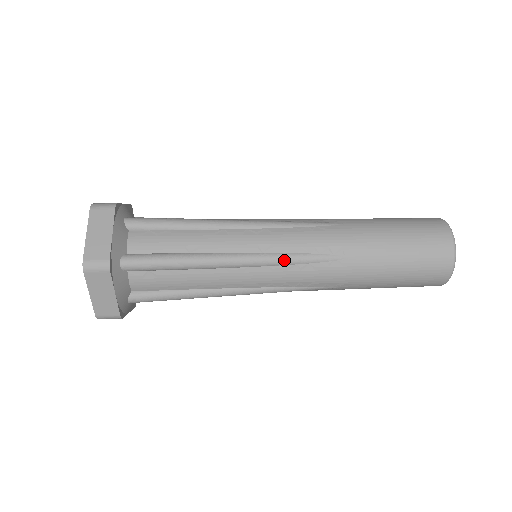
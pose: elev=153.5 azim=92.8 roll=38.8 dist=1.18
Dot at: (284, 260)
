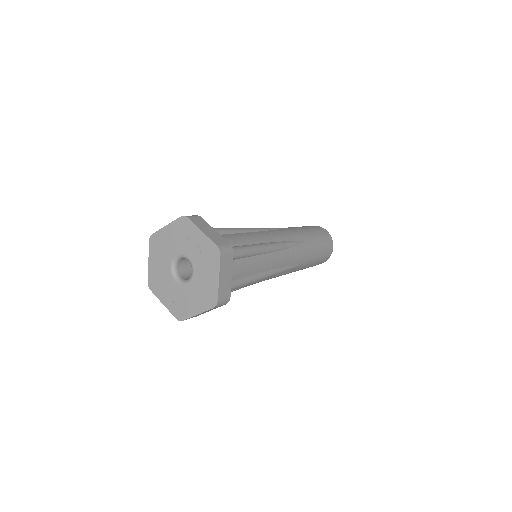
Dot at: (286, 245)
